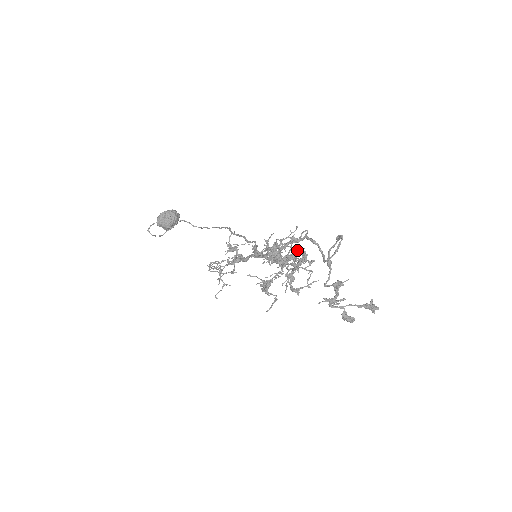
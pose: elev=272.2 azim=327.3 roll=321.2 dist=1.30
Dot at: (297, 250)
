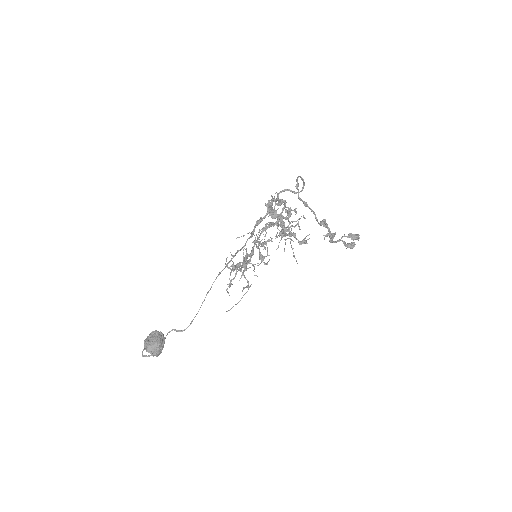
Dot at: occluded
